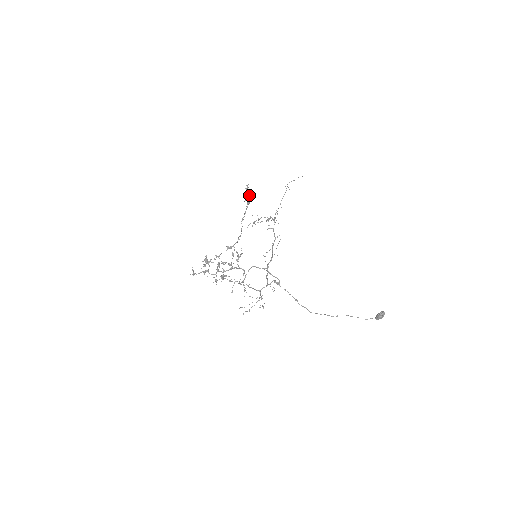
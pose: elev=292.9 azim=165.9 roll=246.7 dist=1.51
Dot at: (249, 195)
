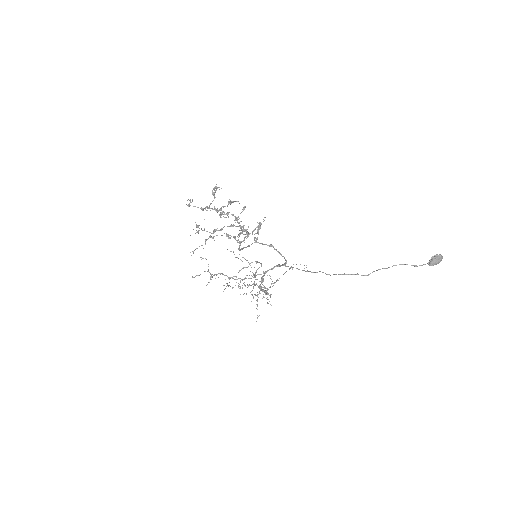
Dot at: occluded
